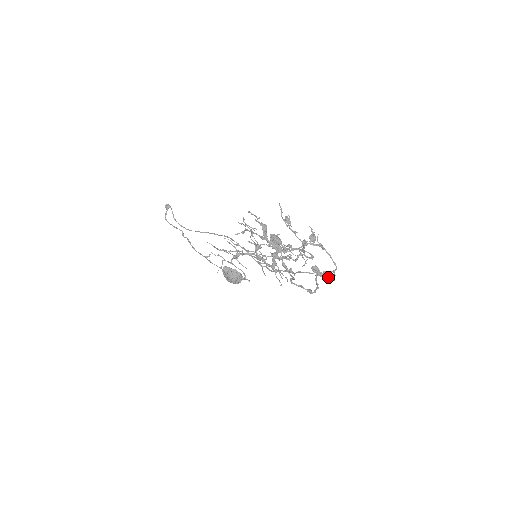
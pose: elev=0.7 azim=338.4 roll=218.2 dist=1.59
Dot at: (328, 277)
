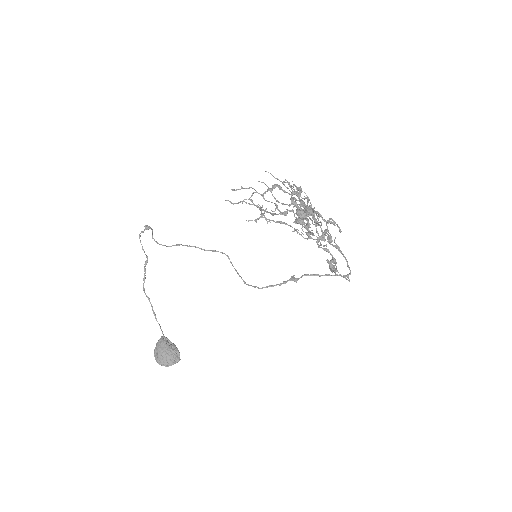
Dot at: (342, 276)
